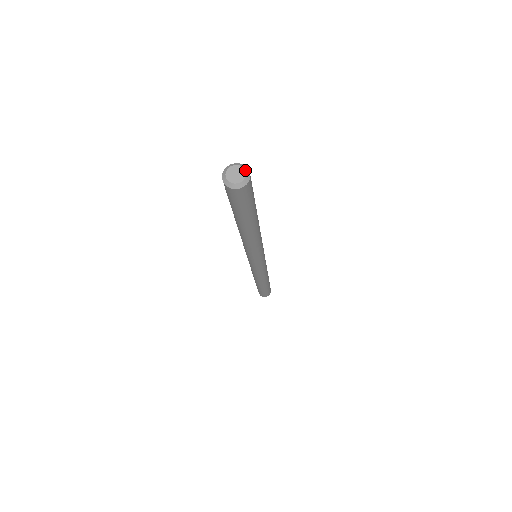
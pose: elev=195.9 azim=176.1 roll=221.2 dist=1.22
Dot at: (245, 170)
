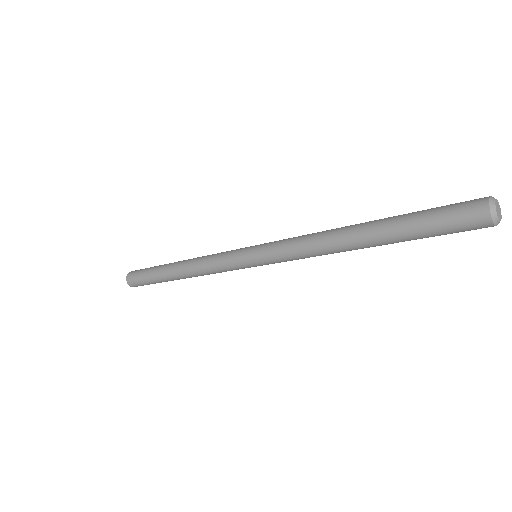
Dot at: (501, 218)
